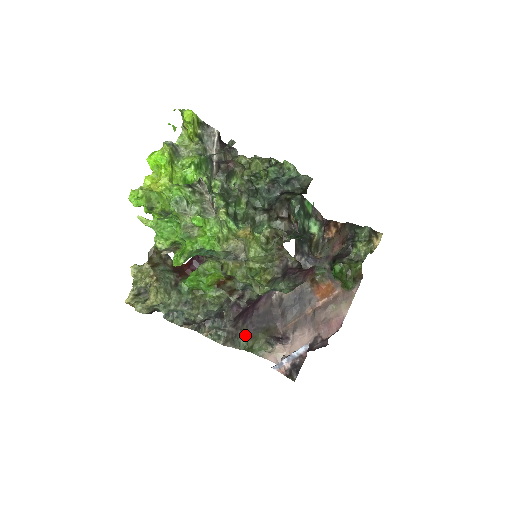
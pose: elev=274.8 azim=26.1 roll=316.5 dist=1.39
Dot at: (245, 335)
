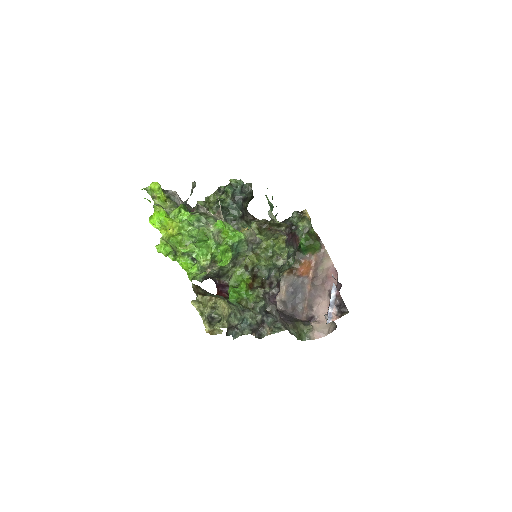
Dot at: (289, 327)
